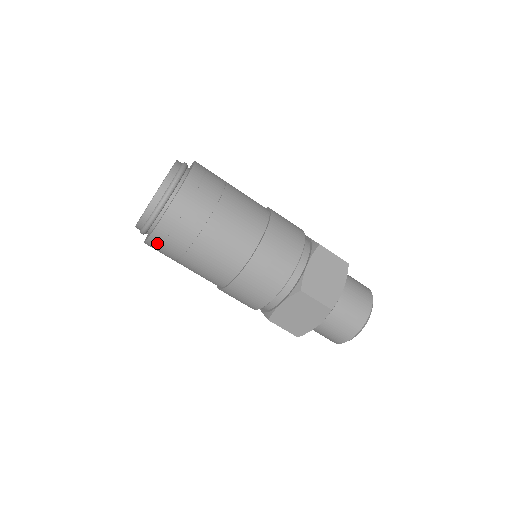
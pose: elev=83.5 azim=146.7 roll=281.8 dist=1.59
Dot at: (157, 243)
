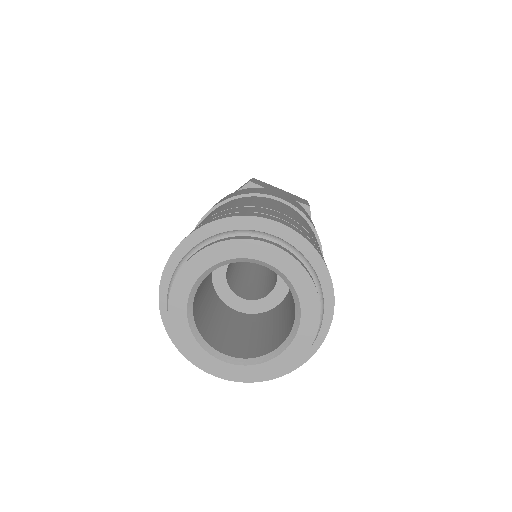
Dot at: occluded
